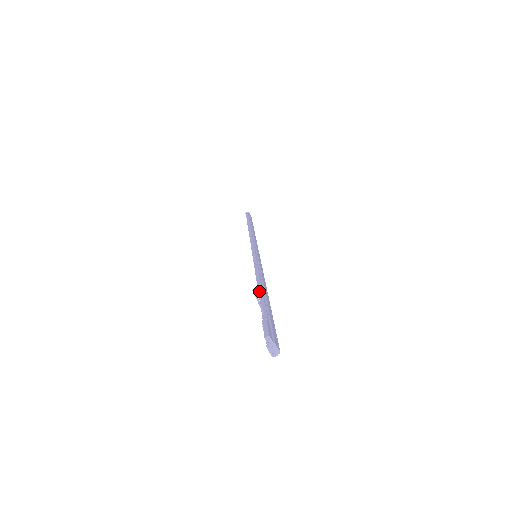
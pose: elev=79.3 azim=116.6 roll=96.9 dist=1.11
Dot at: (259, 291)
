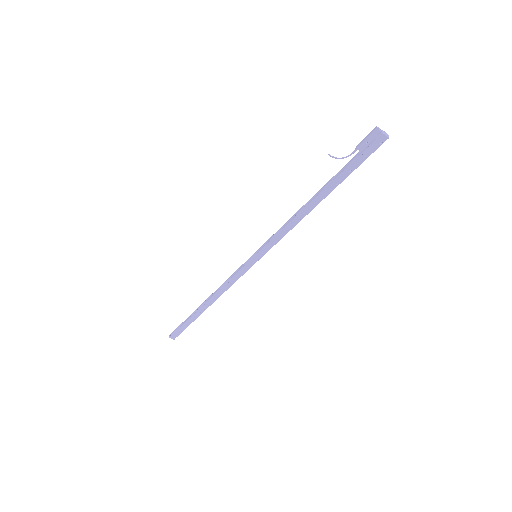
Dot at: (314, 196)
